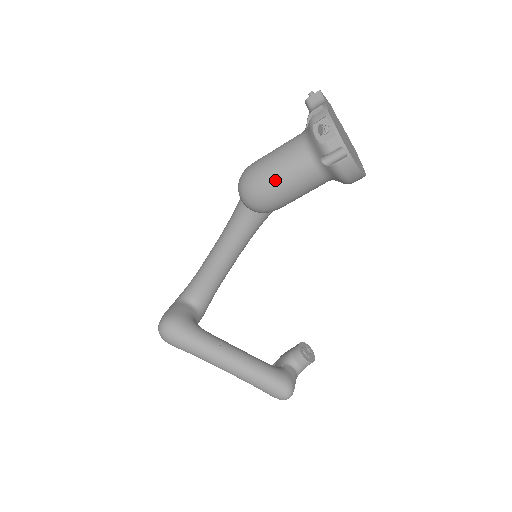
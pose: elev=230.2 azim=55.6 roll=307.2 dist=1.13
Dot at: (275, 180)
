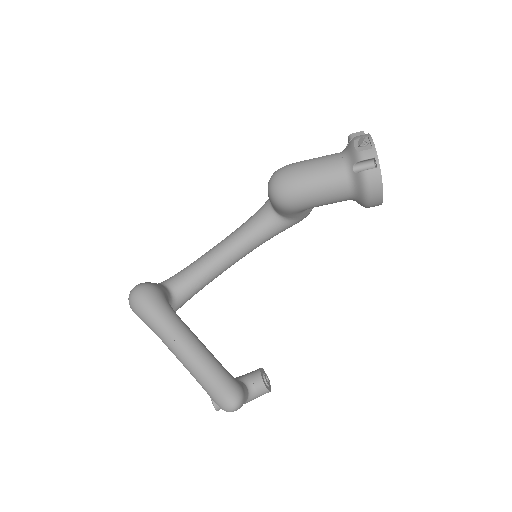
Dot at: (307, 174)
